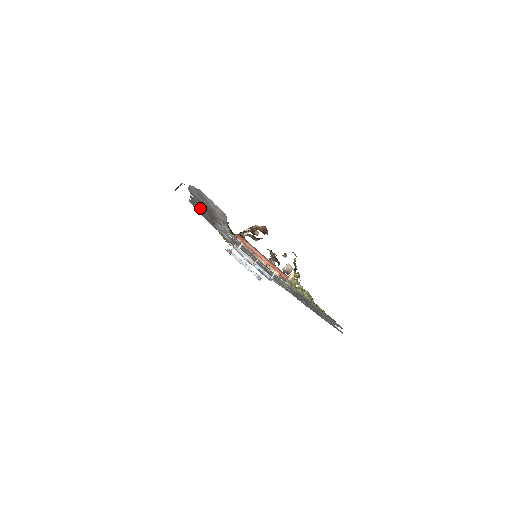
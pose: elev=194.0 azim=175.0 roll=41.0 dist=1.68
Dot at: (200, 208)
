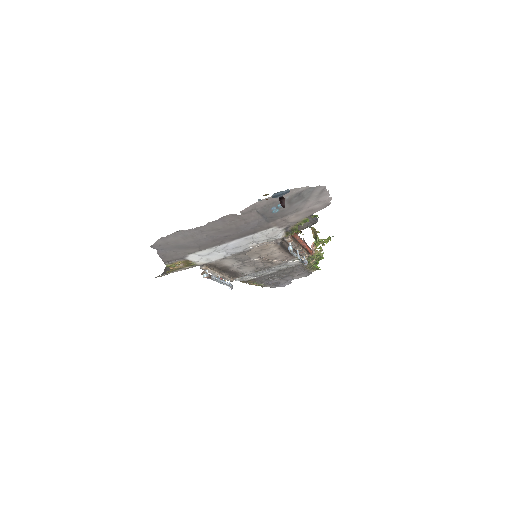
Dot at: (211, 232)
